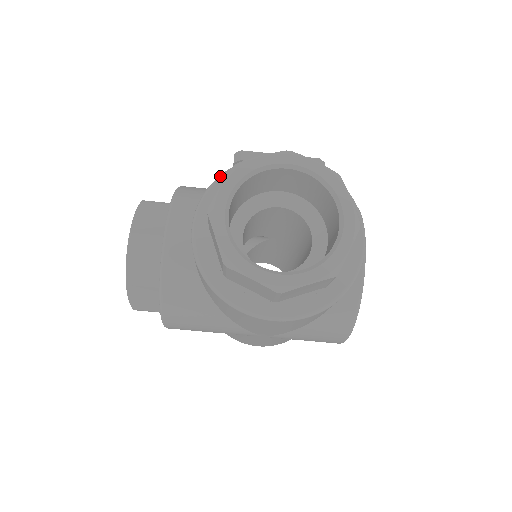
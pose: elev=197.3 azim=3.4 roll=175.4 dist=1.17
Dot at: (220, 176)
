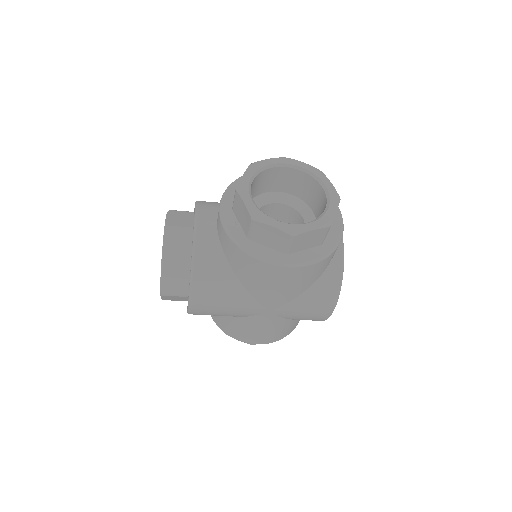
Dot at: (236, 180)
